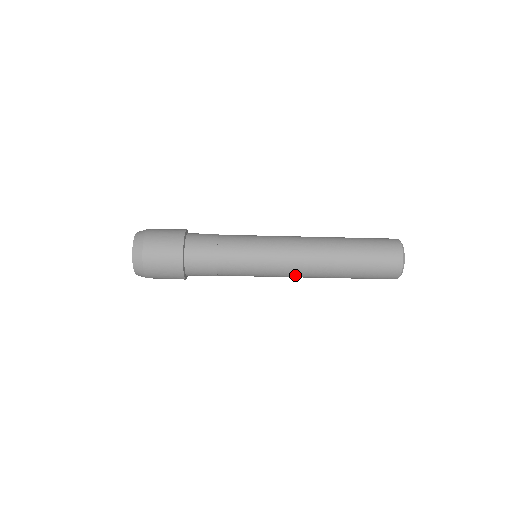
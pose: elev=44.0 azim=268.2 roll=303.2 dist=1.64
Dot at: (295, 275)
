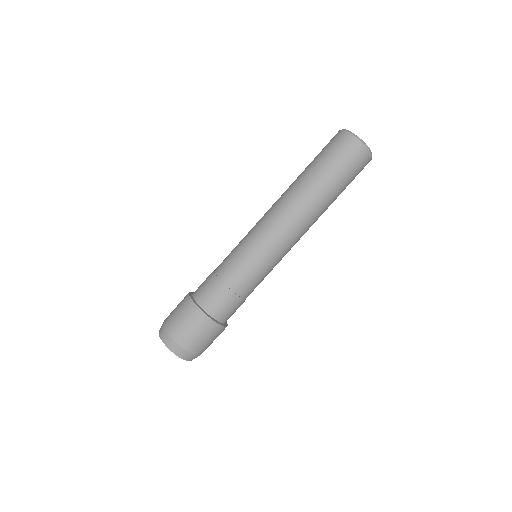
Dot at: (282, 224)
